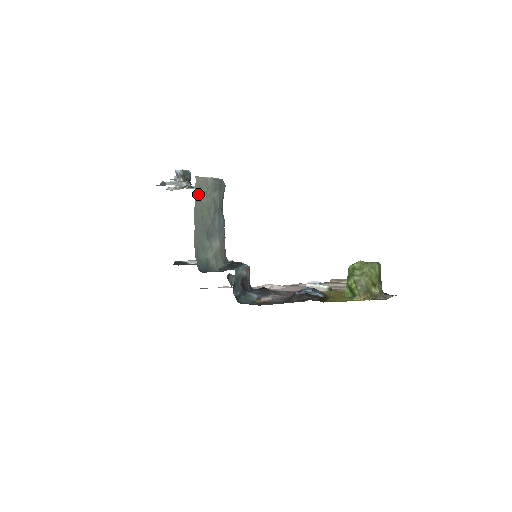
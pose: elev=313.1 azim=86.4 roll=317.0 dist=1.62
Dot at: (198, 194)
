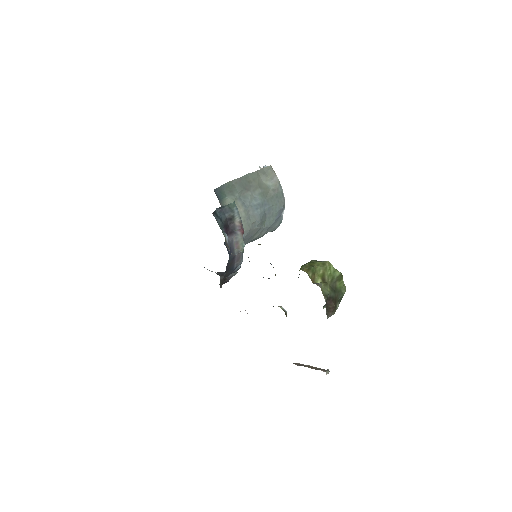
Dot at: (262, 172)
